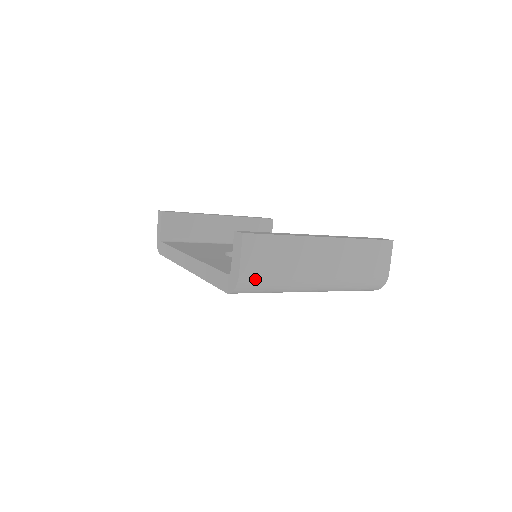
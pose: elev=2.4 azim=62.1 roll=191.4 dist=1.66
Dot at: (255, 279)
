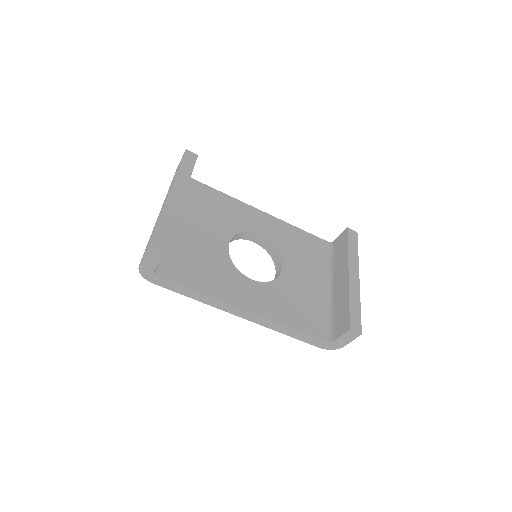
Dot at: occluded
